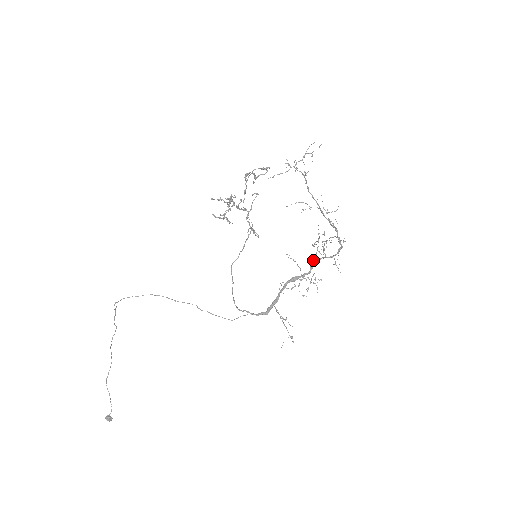
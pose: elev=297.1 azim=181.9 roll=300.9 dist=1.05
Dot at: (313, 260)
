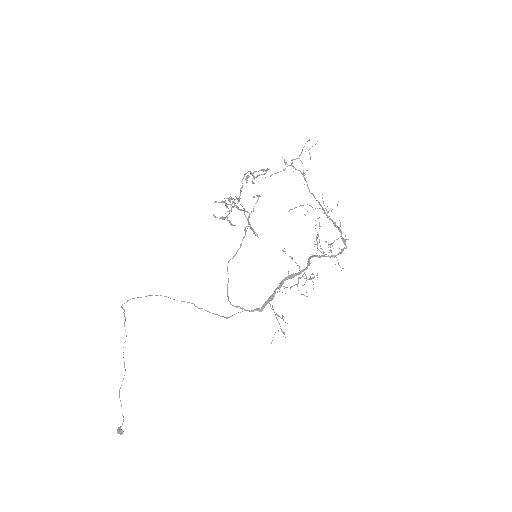
Dot at: (311, 257)
